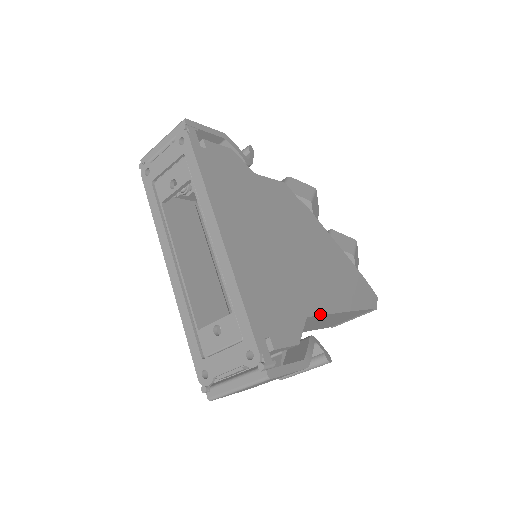
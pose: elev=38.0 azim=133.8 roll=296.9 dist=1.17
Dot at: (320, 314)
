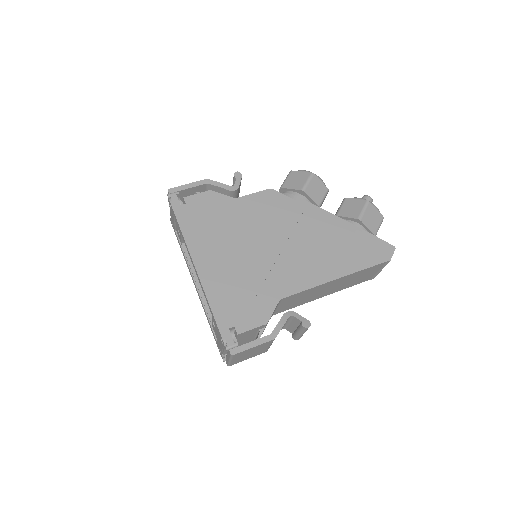
Dot at: (298, 292)
